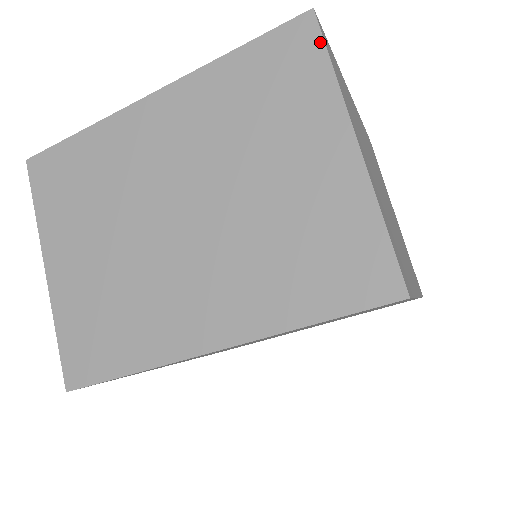
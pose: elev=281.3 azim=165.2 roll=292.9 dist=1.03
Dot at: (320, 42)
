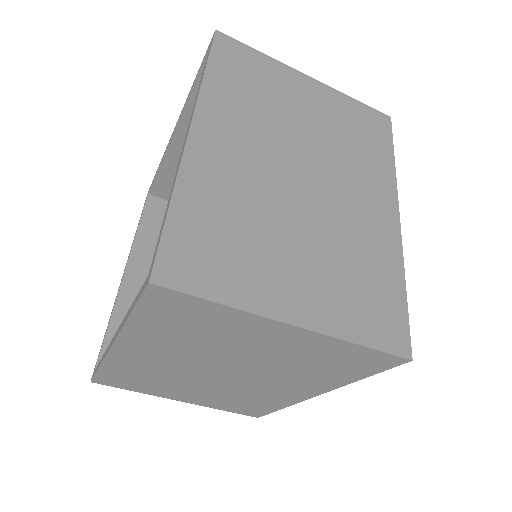
Dot at: (187, 297)
